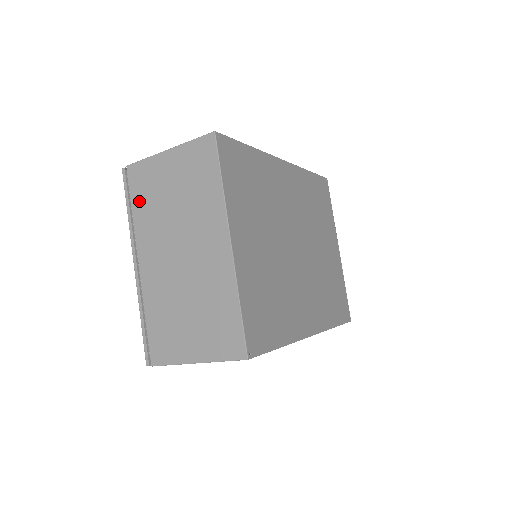
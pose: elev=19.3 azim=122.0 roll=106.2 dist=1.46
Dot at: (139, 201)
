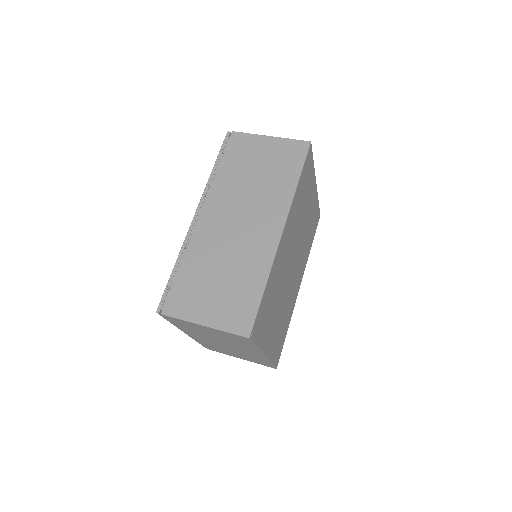
Dot at: (181, 325)
